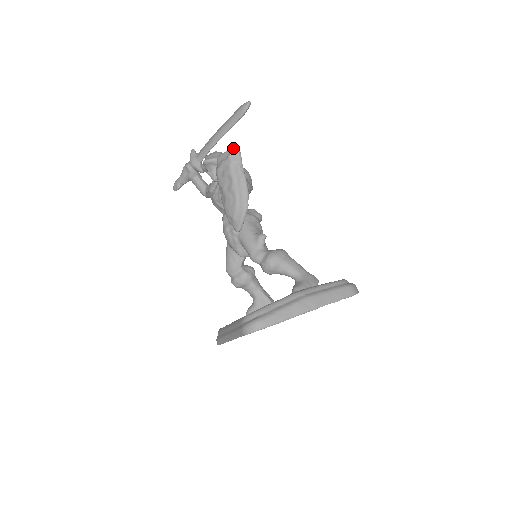
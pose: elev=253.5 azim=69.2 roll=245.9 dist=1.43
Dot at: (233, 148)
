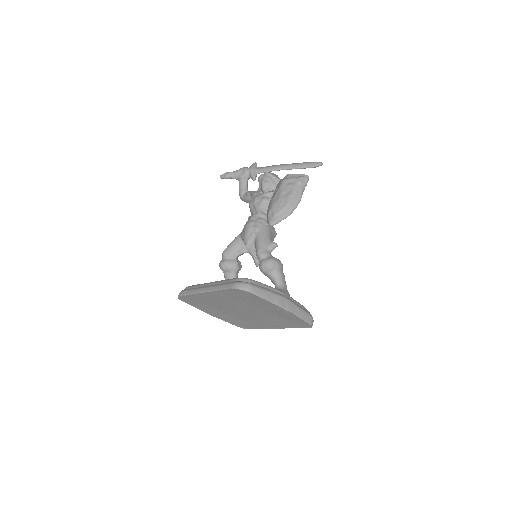
Dot at: (306, 175)
